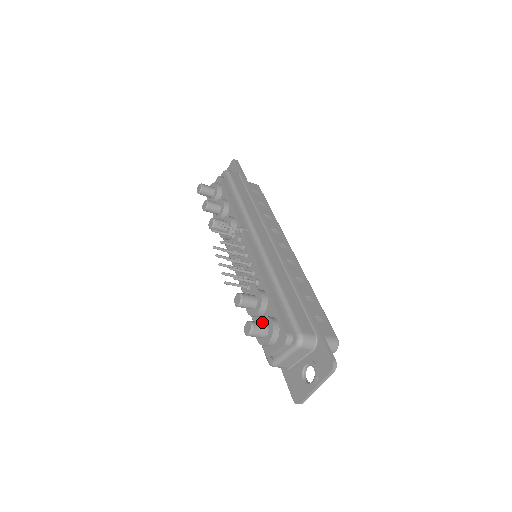
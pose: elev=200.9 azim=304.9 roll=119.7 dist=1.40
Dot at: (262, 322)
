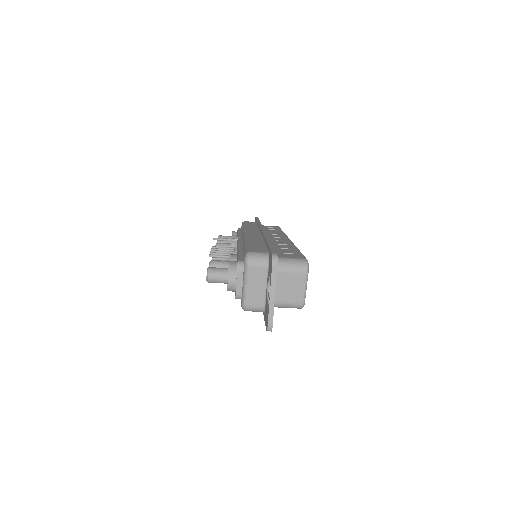
Dot at: occluded
